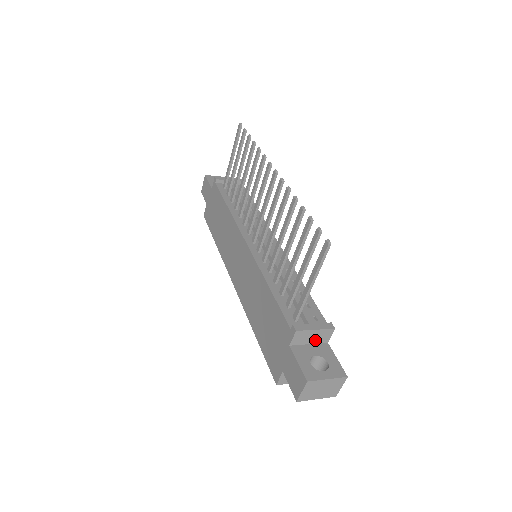
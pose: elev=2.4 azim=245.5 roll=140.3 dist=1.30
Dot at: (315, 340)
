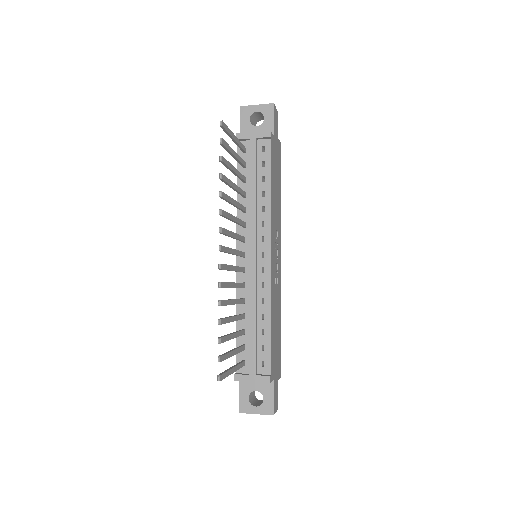
Dot at: occluded
